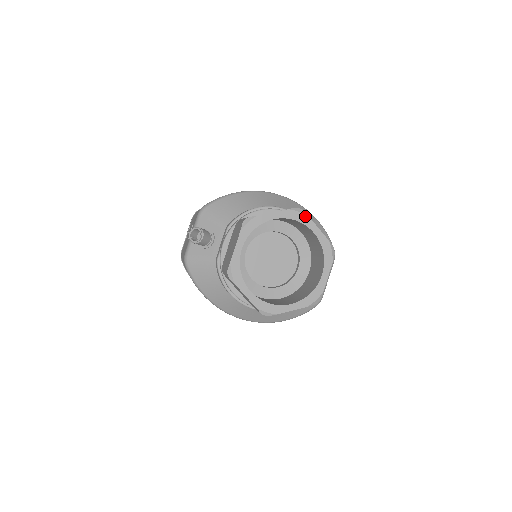
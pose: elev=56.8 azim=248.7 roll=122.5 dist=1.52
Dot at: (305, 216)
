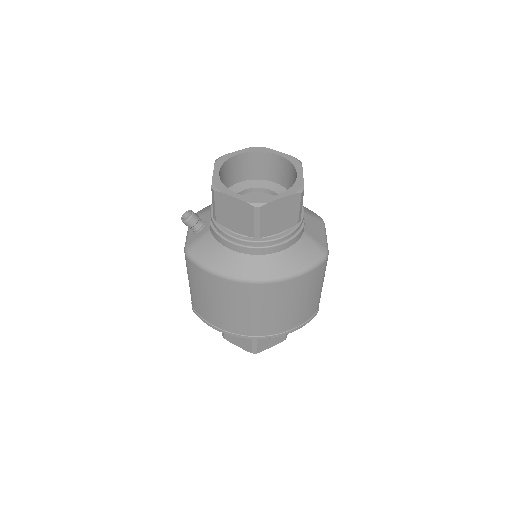
Dot at: (265, 148)
